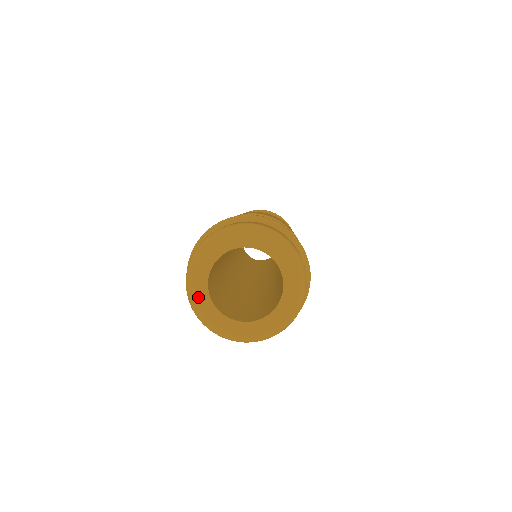
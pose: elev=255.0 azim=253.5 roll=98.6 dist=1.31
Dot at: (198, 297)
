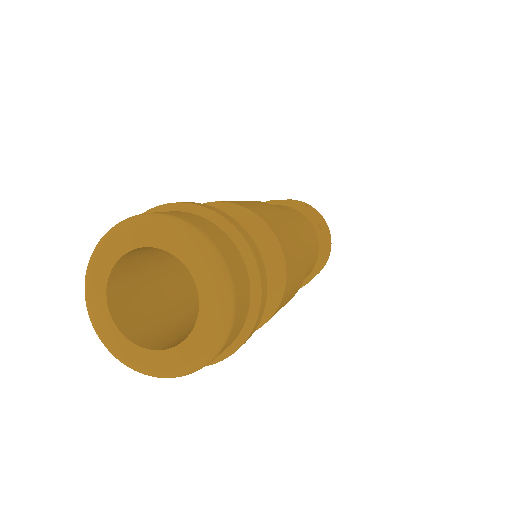
Dot at: (96, 271)
